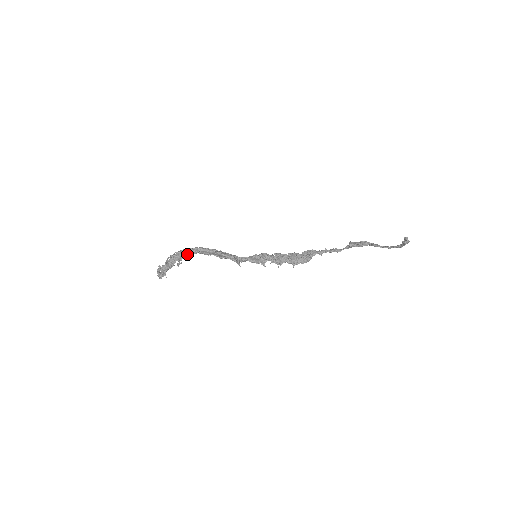
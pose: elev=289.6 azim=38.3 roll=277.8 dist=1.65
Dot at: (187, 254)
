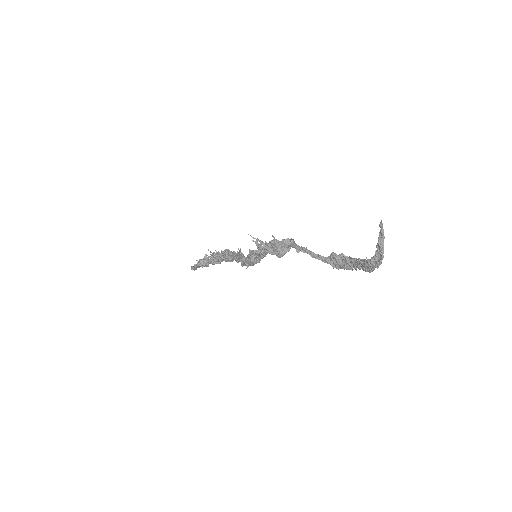
Dot at: (223, 255)
